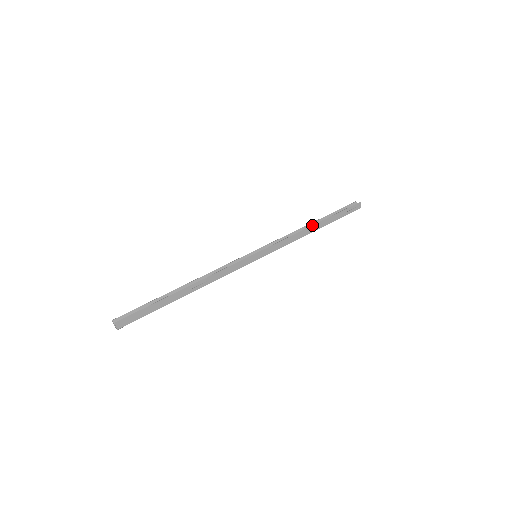
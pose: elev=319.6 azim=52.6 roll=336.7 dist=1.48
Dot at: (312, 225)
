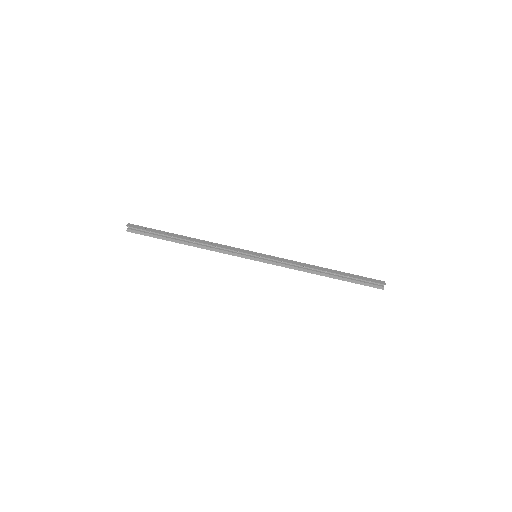
Dot at: occluded
